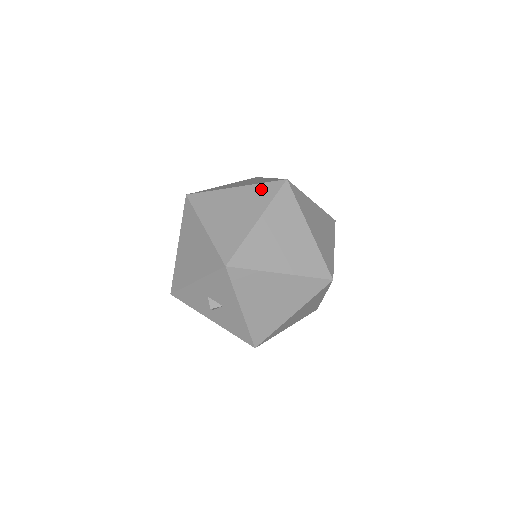
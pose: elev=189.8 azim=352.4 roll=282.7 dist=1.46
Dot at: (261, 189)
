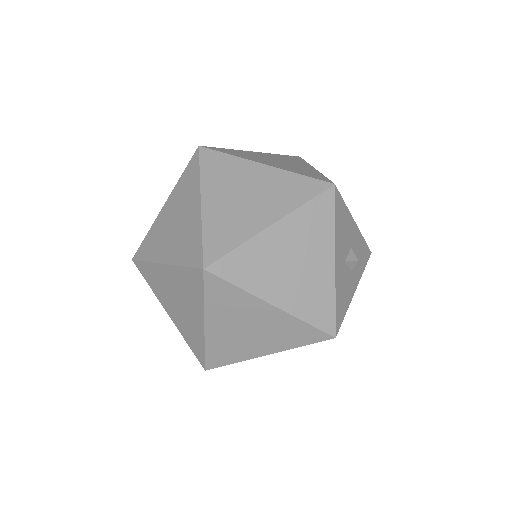
Dot at: (194, 241)
